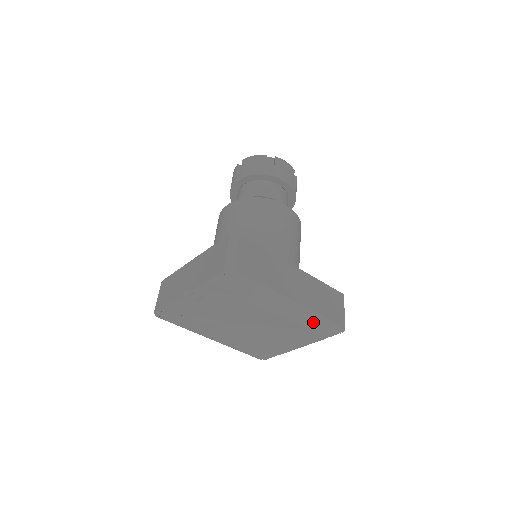
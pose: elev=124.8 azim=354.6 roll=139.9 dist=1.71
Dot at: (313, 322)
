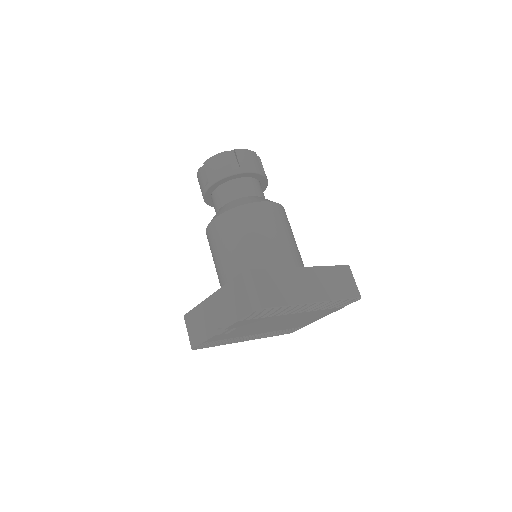
Dot at: (333, 304)
